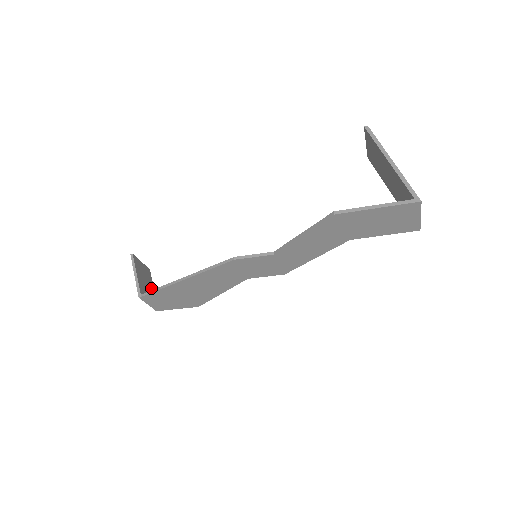
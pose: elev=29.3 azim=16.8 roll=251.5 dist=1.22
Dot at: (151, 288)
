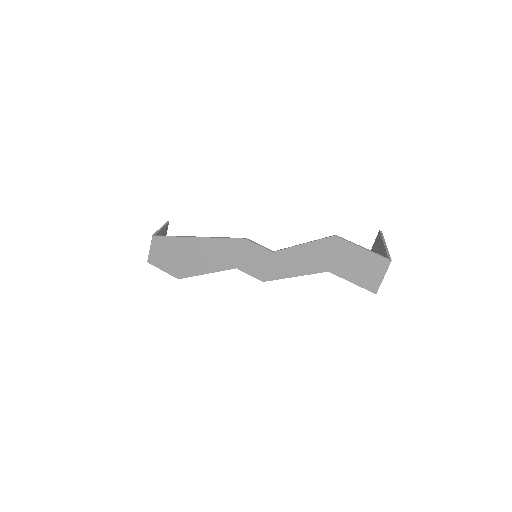
Dot at: occluded
